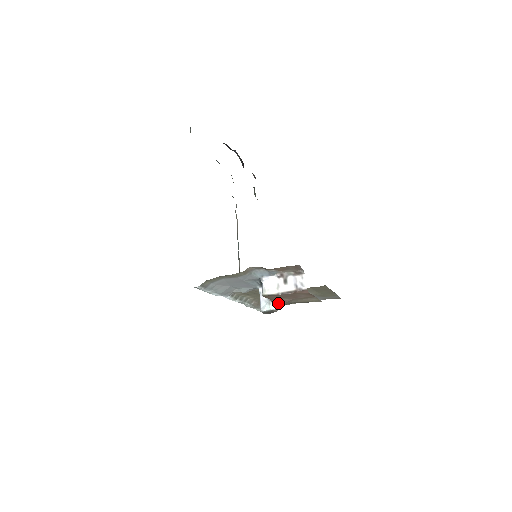
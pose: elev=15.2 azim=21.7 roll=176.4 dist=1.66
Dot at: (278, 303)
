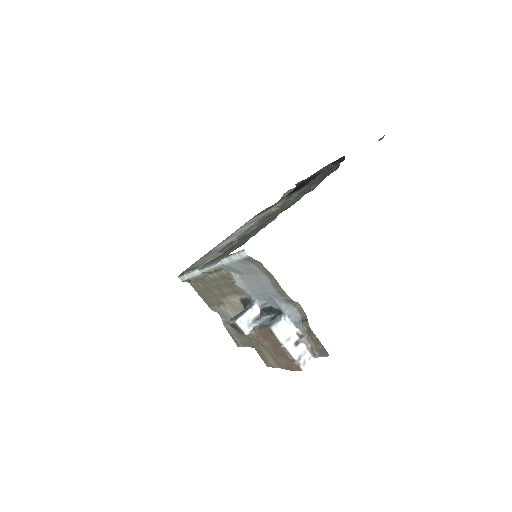
Dot at: (255, 335)
